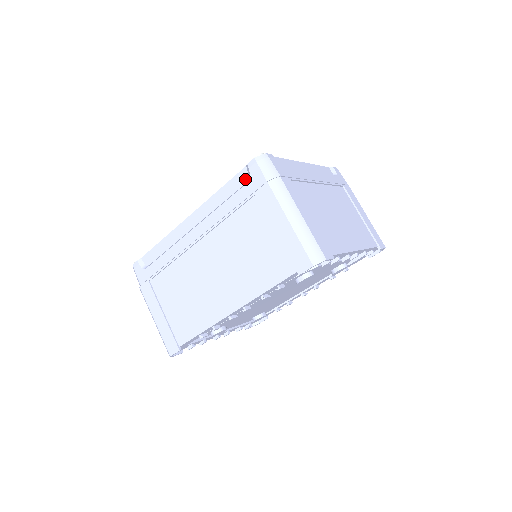
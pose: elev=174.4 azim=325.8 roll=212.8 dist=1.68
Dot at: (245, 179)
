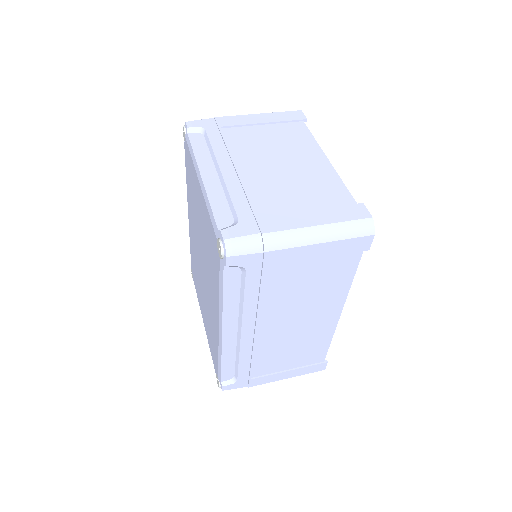
Dot at: (237, 272)
